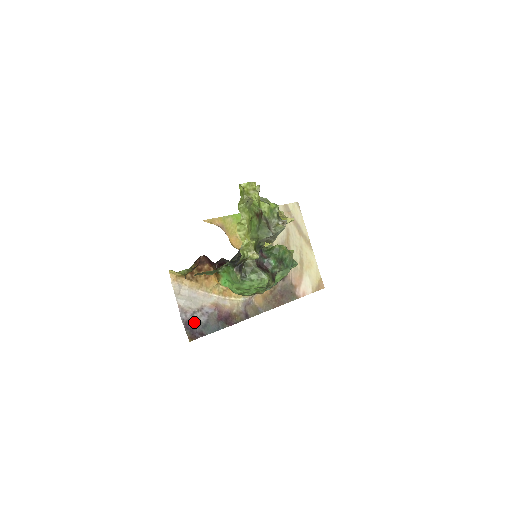
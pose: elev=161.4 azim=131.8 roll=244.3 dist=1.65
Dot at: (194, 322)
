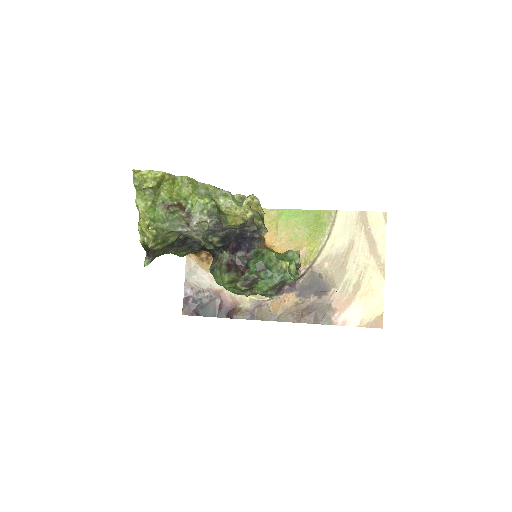
Dot at: (196, 300)
